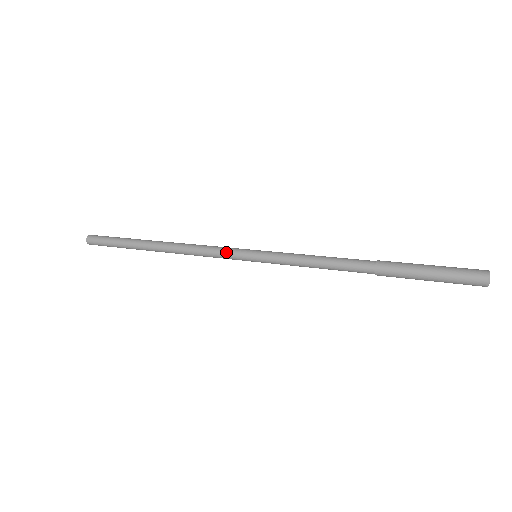
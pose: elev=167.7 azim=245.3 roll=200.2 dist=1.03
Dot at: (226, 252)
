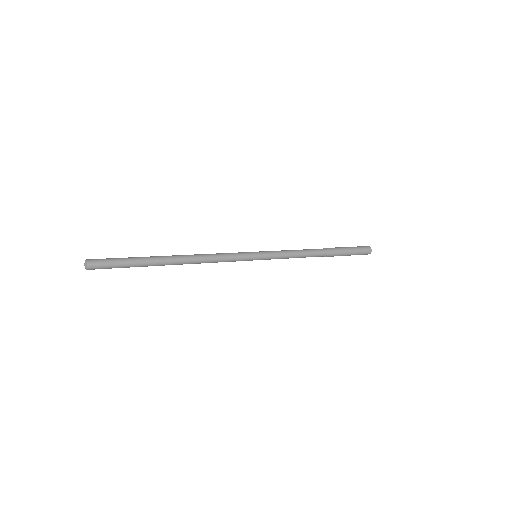
Dot at: (238, 257)
